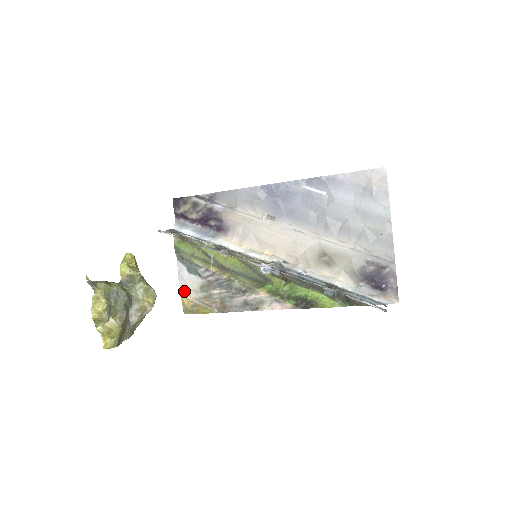
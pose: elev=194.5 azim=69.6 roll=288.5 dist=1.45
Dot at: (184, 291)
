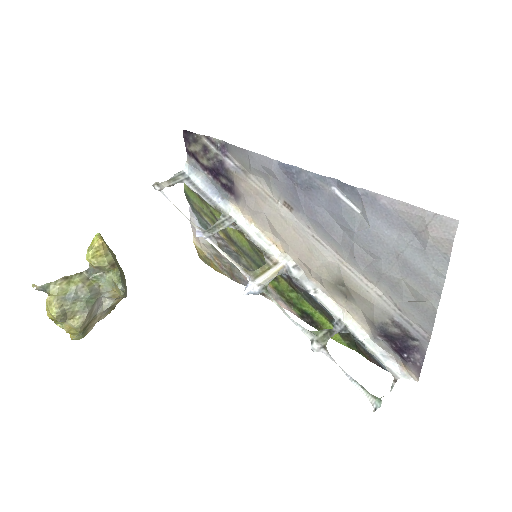
Dot at: (196, 240)
